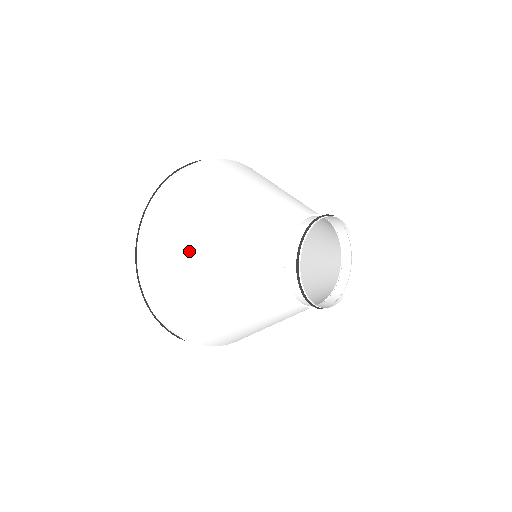
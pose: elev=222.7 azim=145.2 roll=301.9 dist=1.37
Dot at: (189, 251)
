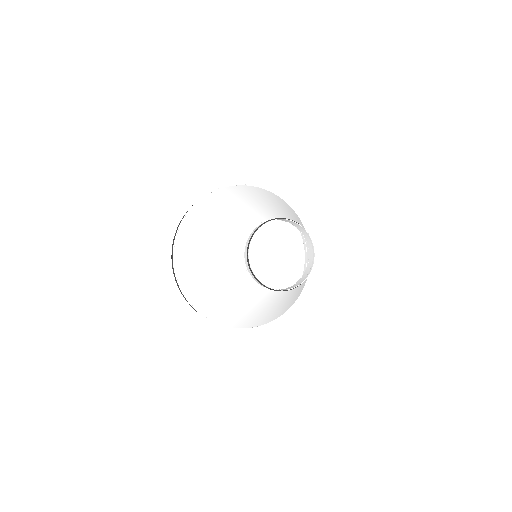
Dot at: (198, 274)
